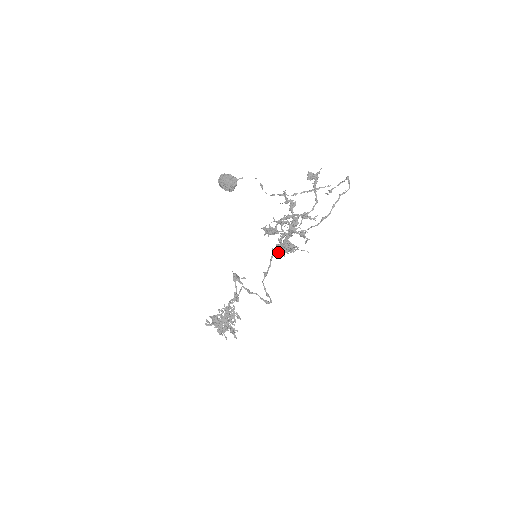
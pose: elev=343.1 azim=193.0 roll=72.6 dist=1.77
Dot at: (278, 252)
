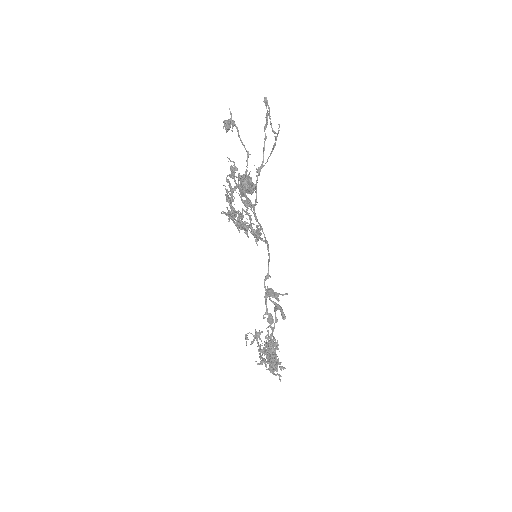
Dot at: (266, 242)
